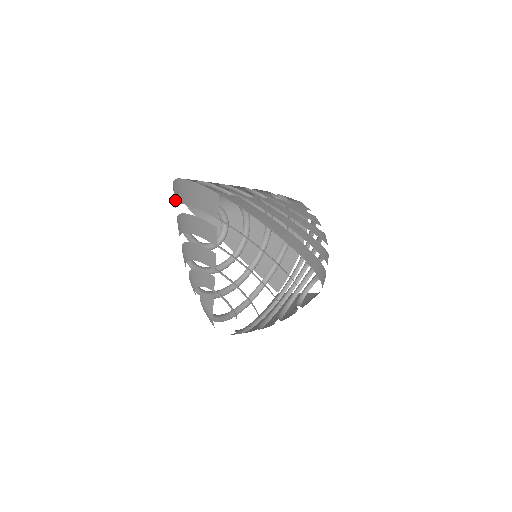
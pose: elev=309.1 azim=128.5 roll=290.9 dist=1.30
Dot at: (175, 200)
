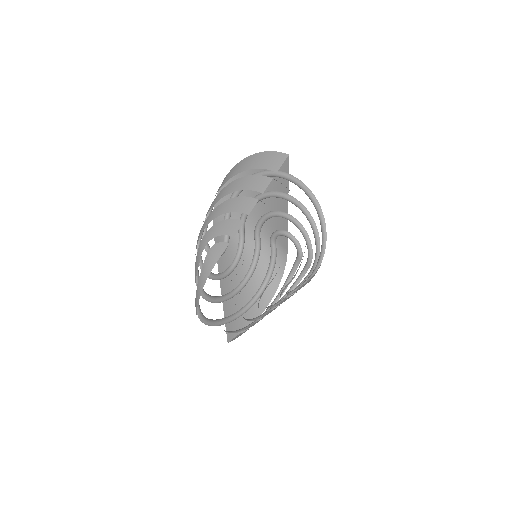
Dot at: (229, 177)
